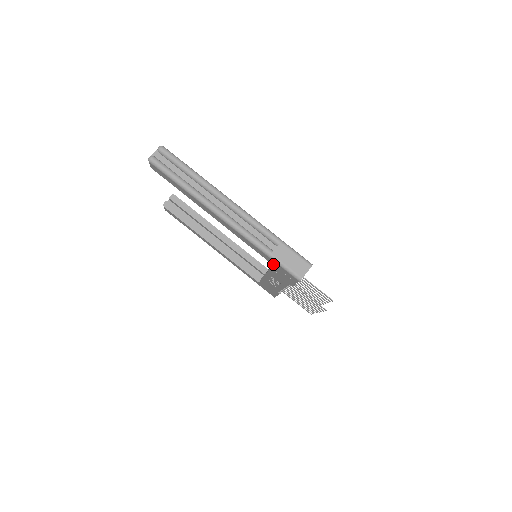
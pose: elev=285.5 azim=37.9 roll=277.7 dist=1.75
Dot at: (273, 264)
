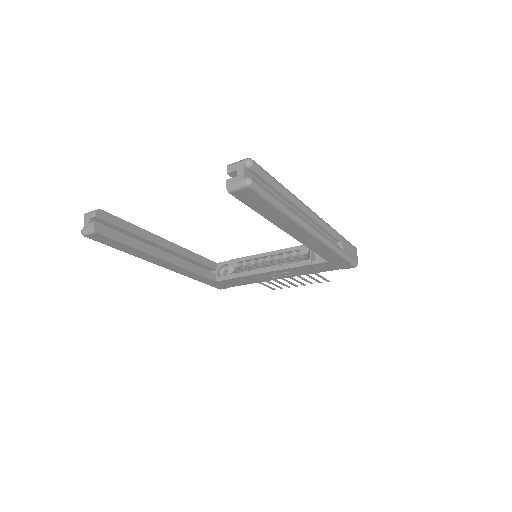
Dot at: (331, 261)
